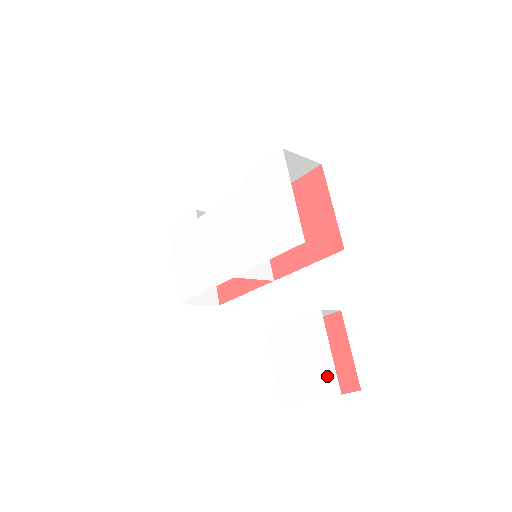
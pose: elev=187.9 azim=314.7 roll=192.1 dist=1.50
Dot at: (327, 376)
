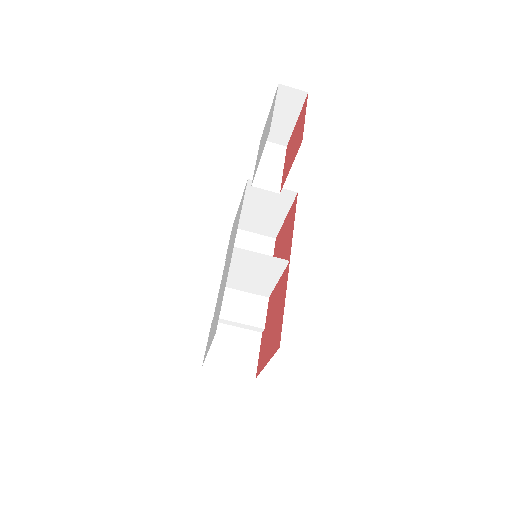
Dot at: (272, 104)
